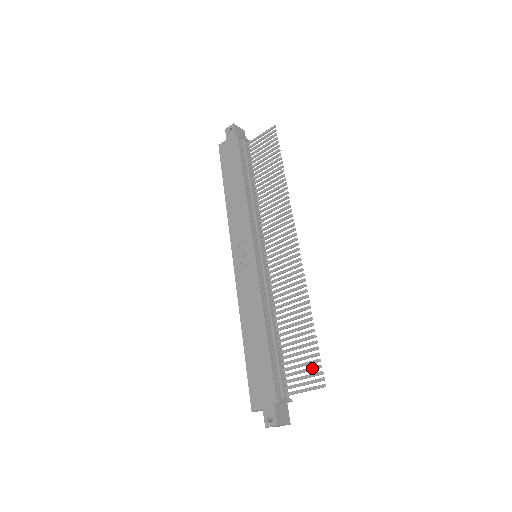
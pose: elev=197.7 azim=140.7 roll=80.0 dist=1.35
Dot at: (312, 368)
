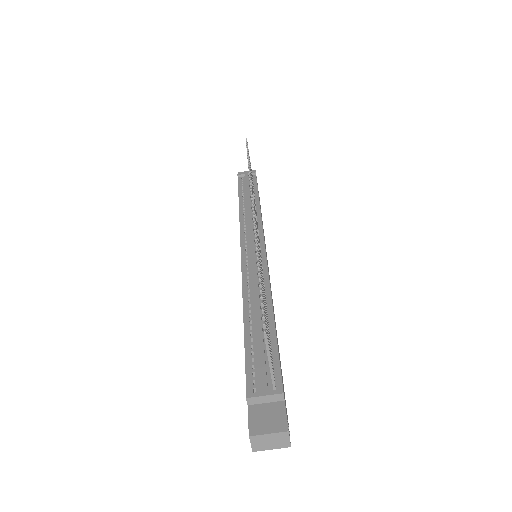
Dot at: occluded
